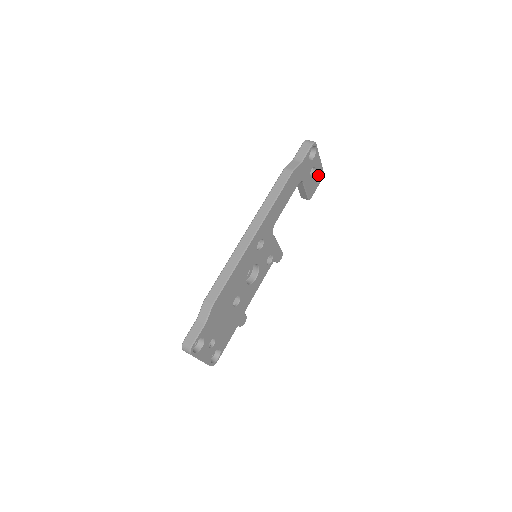
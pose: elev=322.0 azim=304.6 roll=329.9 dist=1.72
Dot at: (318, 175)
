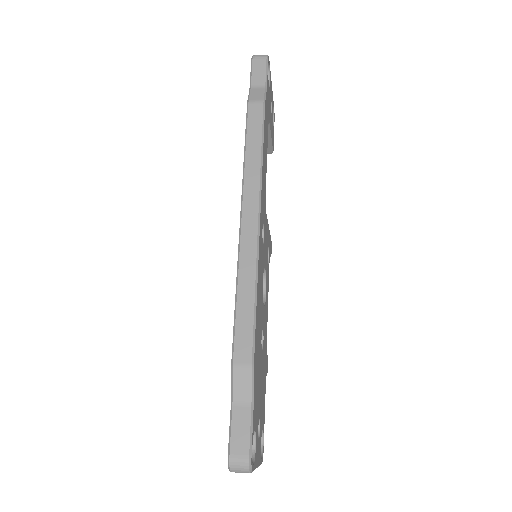
Dot at: occluded
